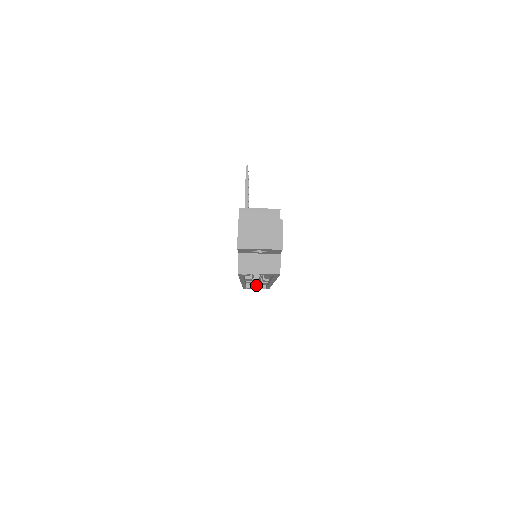
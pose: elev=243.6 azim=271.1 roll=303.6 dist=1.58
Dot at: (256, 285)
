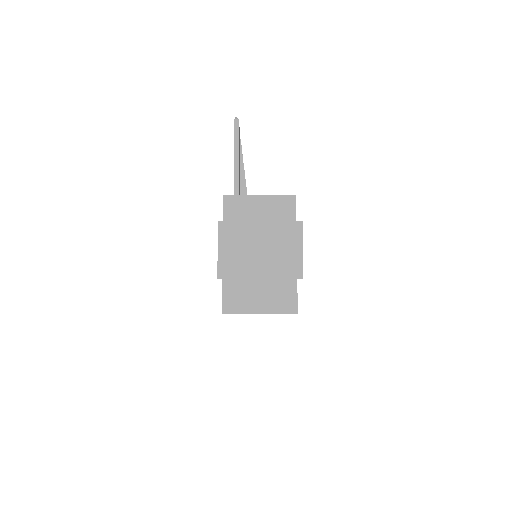
Dot at: occluded
